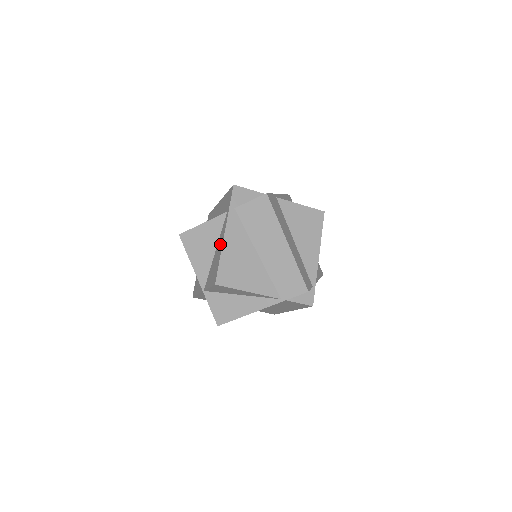
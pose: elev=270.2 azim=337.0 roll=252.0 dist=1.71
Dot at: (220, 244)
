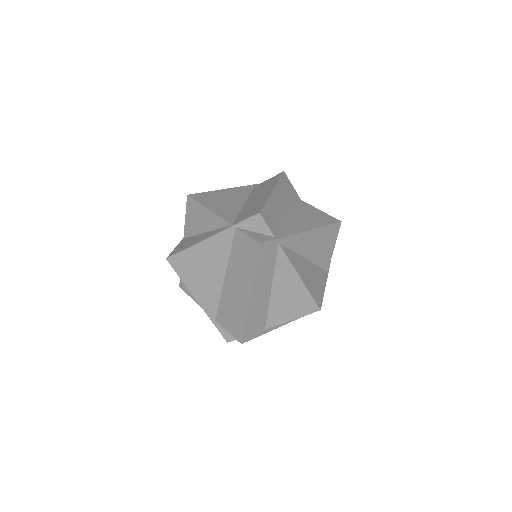
Dot at: occluded
